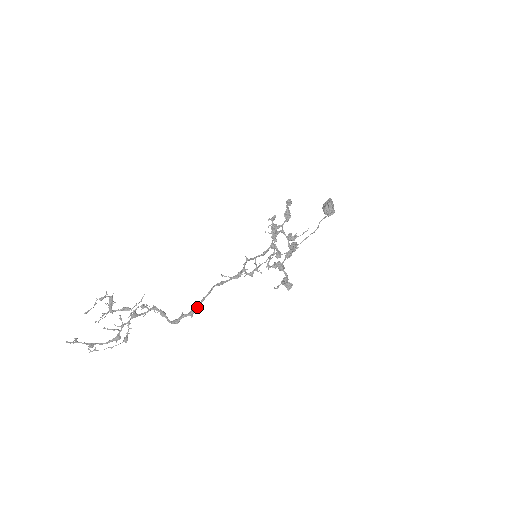
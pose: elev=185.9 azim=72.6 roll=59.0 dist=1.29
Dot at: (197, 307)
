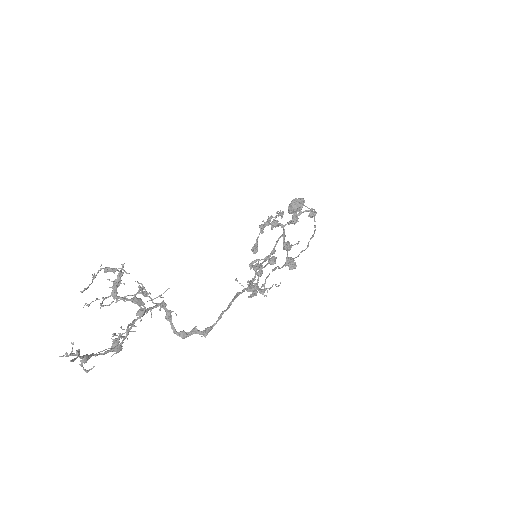
Dot at: occluded
